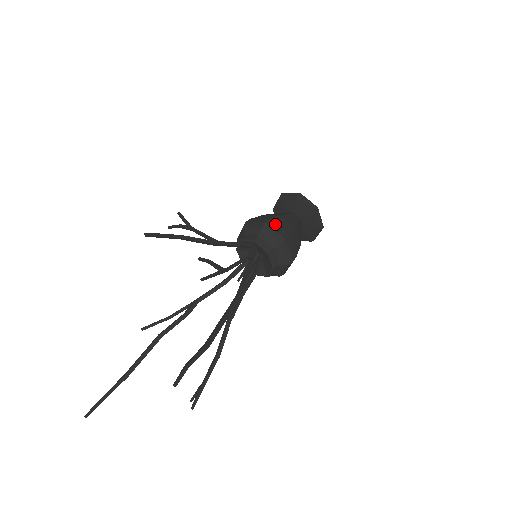
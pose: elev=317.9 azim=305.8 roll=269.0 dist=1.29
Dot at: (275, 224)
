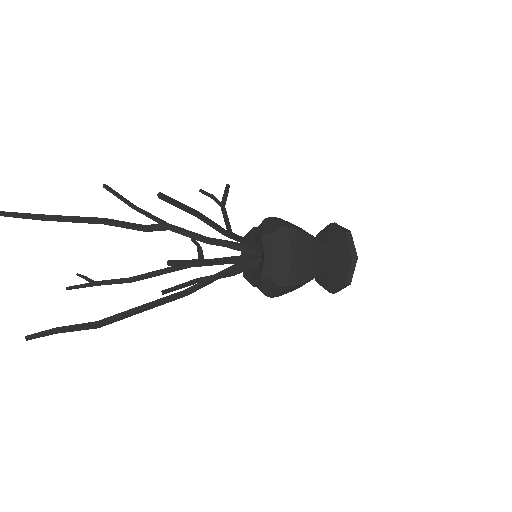
Dot at: (299, 265)
